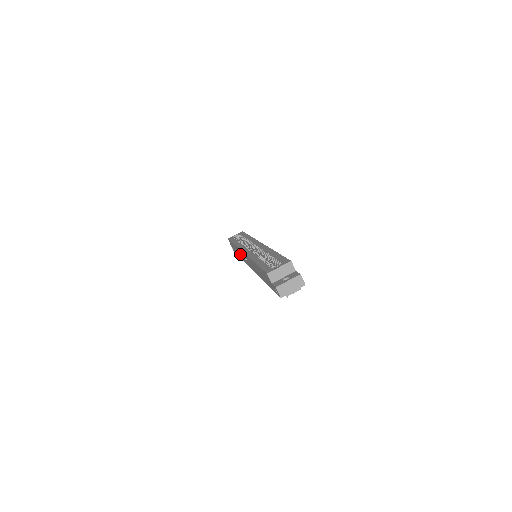
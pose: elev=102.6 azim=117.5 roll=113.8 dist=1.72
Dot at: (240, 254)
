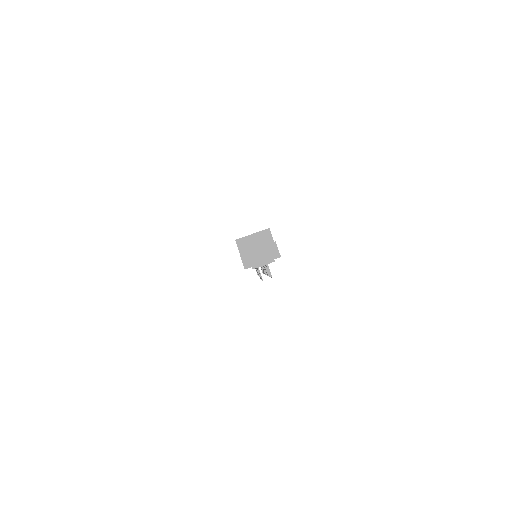
Dot at: occluded
